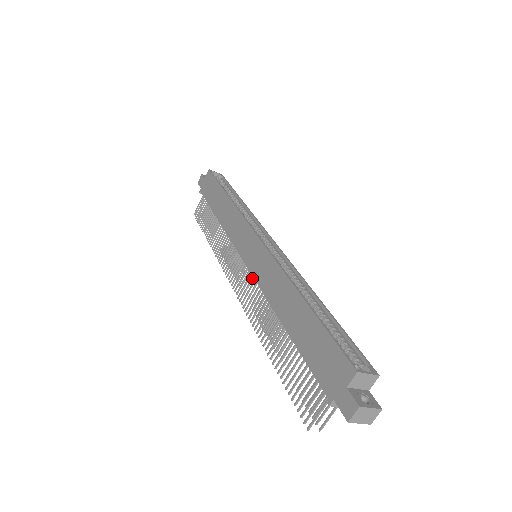
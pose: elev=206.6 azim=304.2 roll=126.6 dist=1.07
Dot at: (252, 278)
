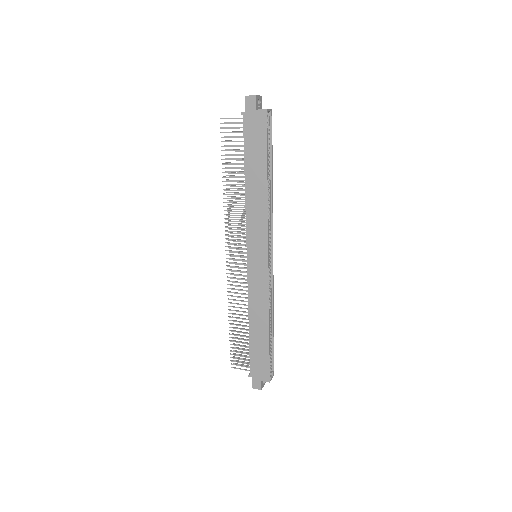
Dot at: occluded
